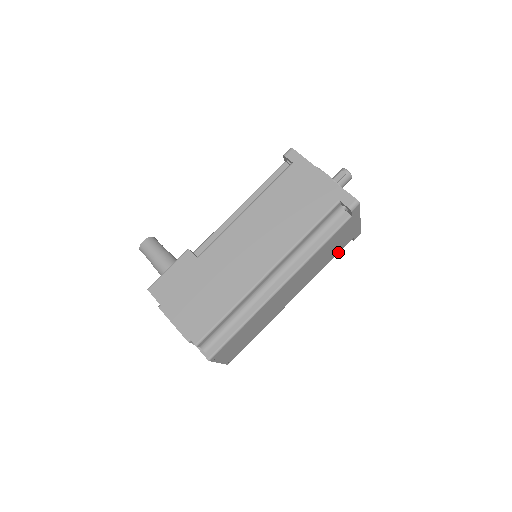
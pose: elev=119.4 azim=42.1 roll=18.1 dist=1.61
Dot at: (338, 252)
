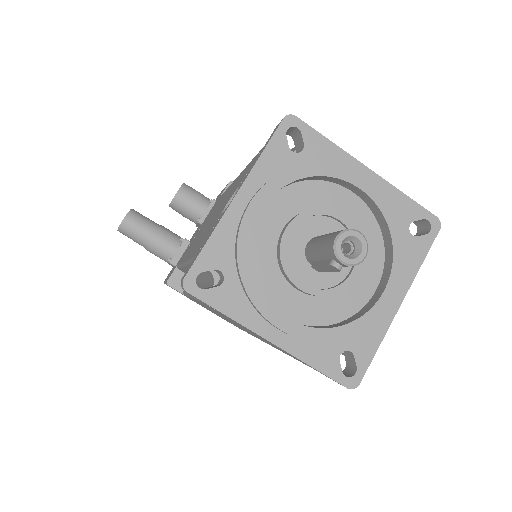
Dot at: occluded
